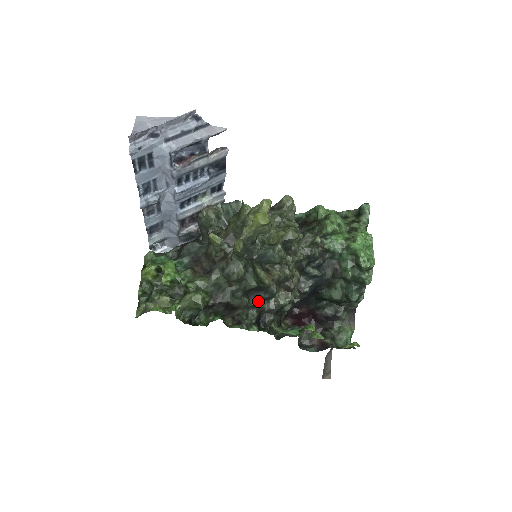
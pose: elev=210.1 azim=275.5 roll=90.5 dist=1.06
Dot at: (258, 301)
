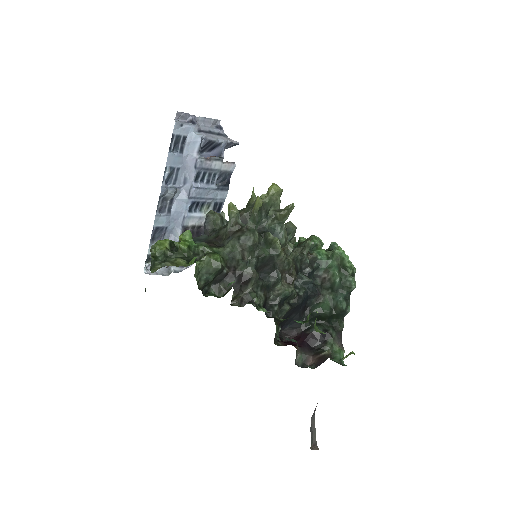
Dot at: (265, 284)
